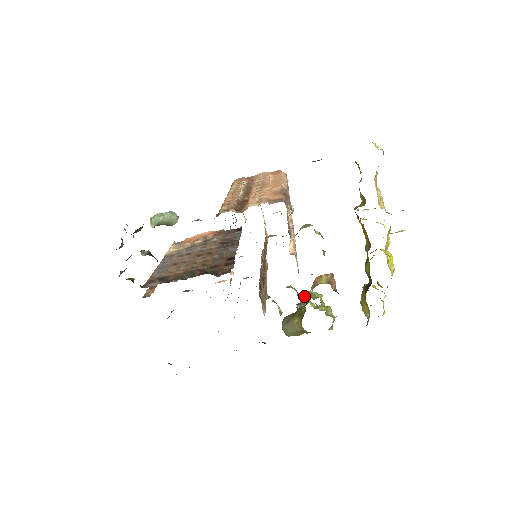
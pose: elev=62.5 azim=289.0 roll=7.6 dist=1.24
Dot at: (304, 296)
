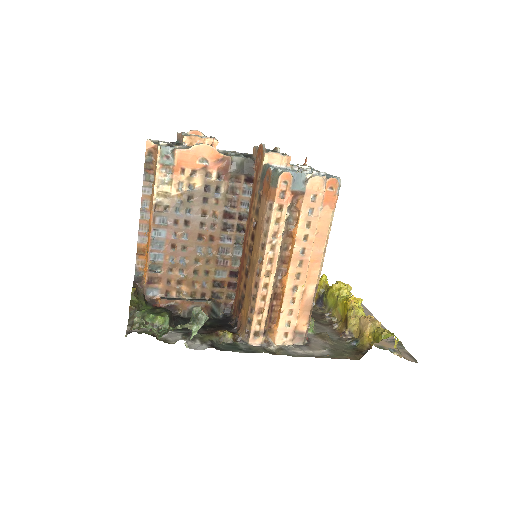
Dot at: occluded
